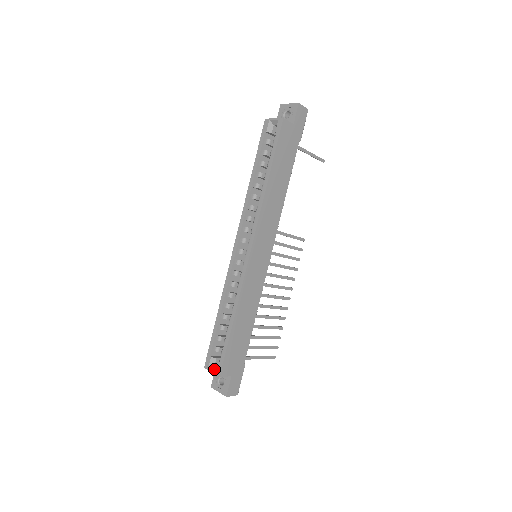
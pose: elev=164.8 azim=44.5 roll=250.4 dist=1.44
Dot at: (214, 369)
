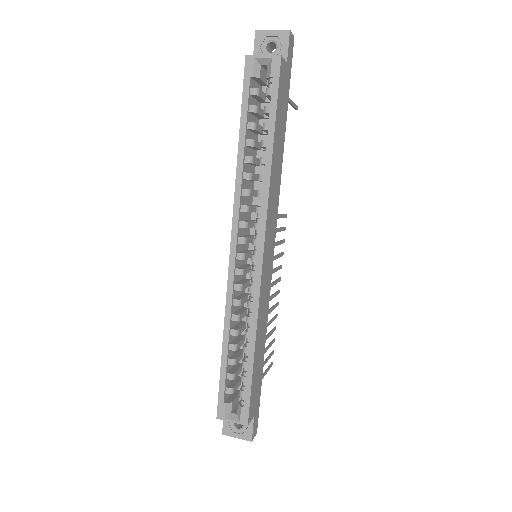
Dot at: (234, 417)
